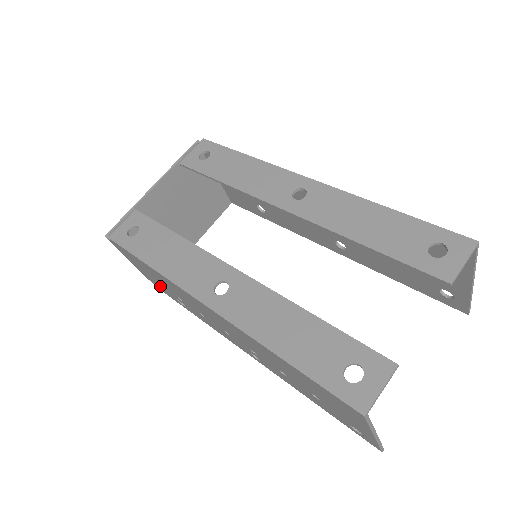
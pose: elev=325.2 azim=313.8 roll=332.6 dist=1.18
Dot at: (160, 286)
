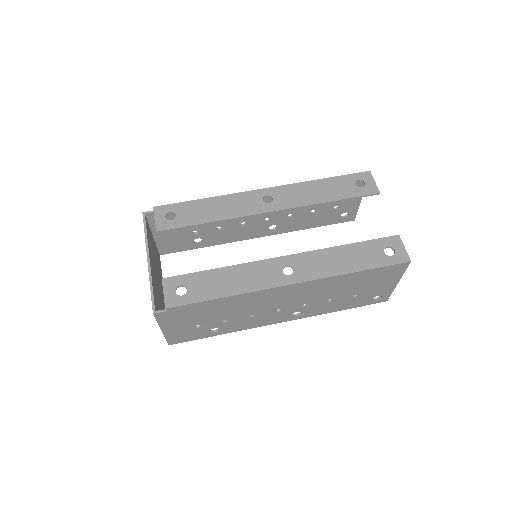
Dot at: (192, 331)
